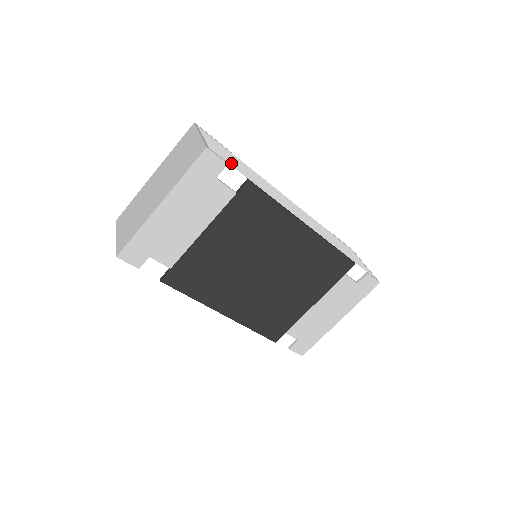
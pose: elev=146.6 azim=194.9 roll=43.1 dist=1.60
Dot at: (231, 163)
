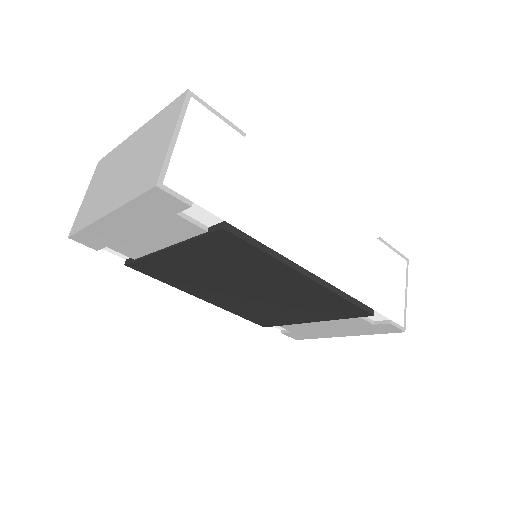
Dot at: (207, 193)
